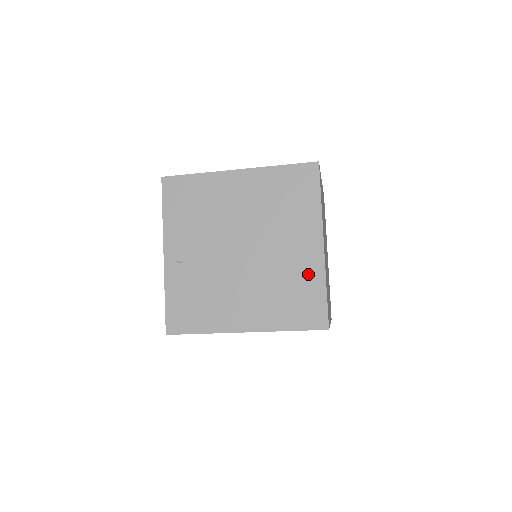
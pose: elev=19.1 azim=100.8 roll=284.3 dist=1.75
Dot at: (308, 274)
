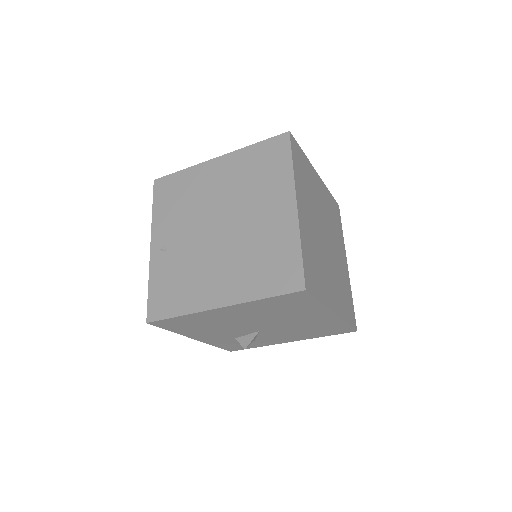
Dot at: (282, 236)
